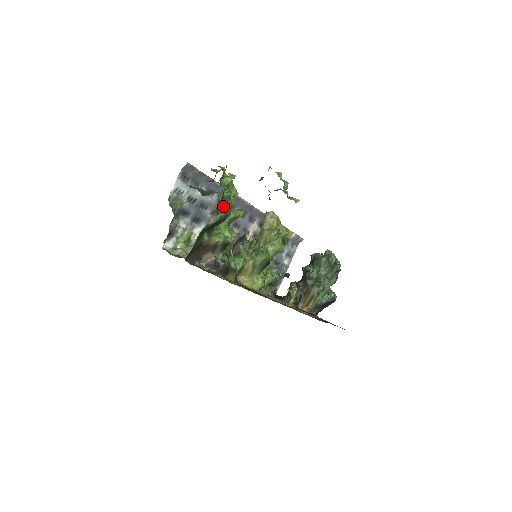
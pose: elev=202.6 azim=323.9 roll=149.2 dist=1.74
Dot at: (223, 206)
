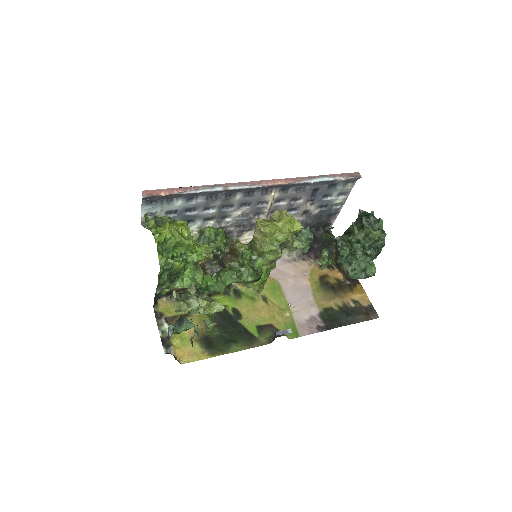
Dot at: (169, 273)
